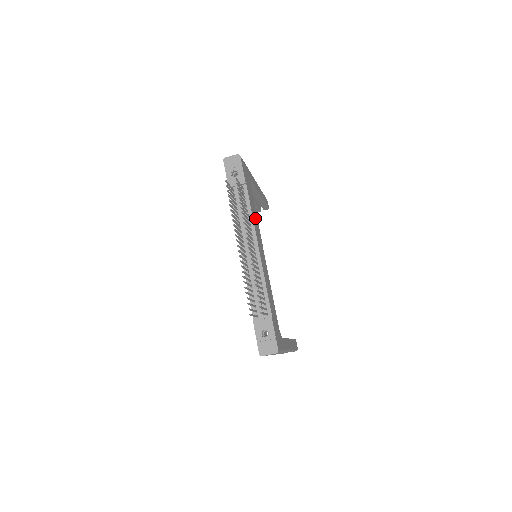
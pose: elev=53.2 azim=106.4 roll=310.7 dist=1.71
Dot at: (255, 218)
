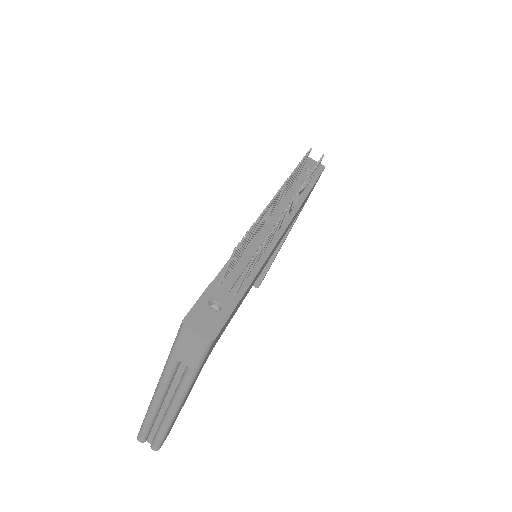
Dot at: (291, 222)
